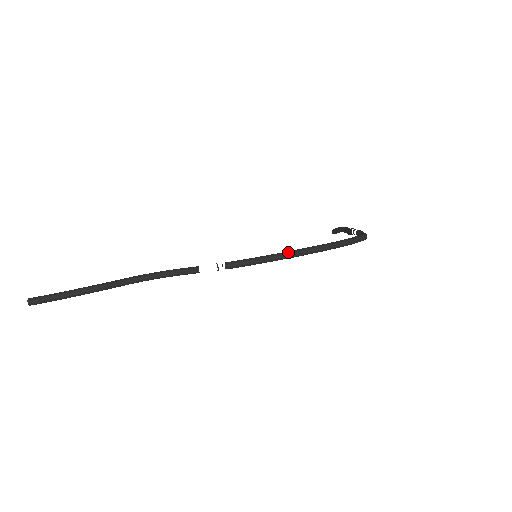
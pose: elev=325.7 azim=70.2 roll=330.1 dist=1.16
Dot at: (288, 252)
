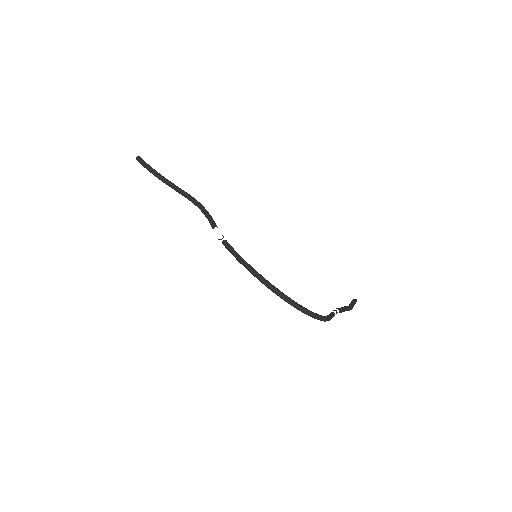
Dot at: (256, 272)
